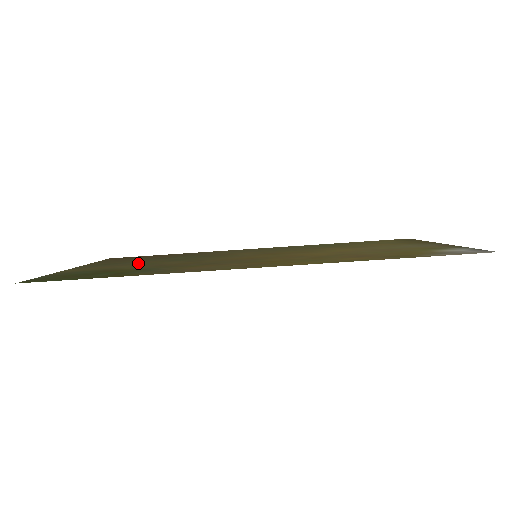
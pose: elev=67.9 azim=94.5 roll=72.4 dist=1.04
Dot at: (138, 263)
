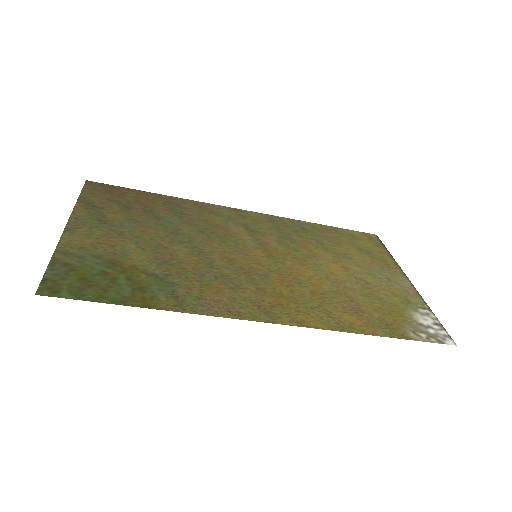
Dot at: (138, 235)
